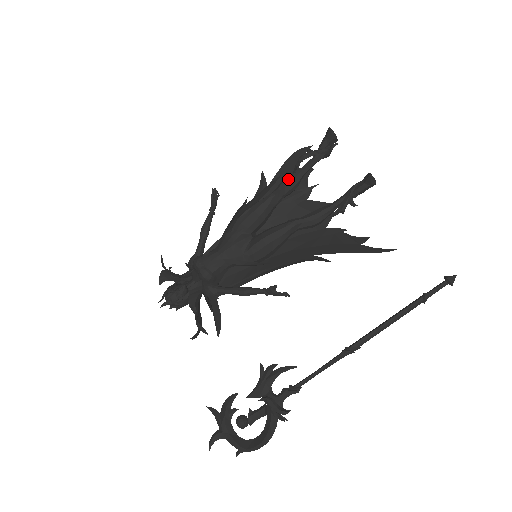
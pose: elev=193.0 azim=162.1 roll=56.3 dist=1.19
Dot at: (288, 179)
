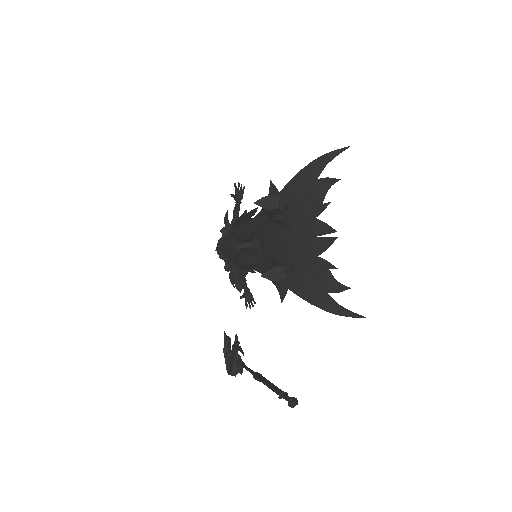
Dot at: (258, 216)
